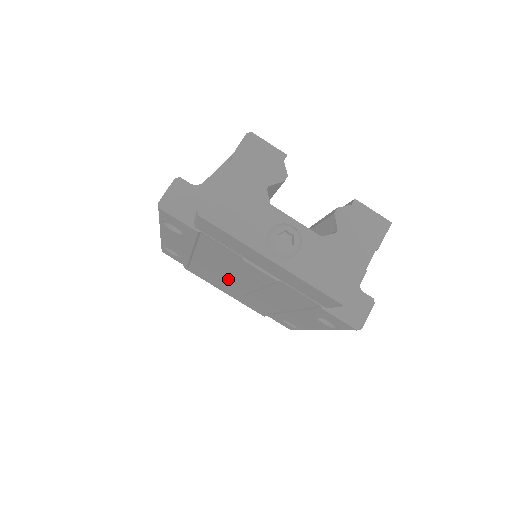
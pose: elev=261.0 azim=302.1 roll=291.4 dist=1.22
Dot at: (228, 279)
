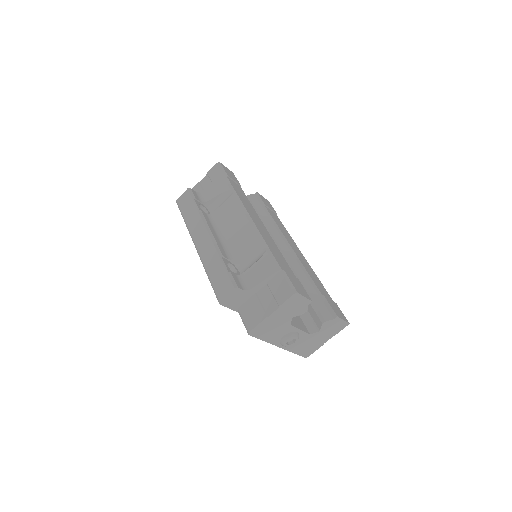
Dot at: occluded
